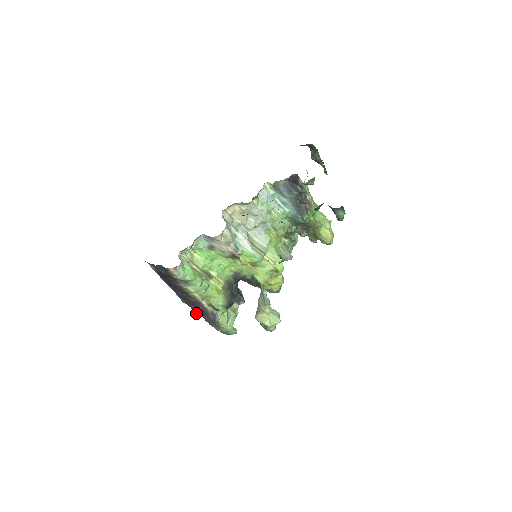
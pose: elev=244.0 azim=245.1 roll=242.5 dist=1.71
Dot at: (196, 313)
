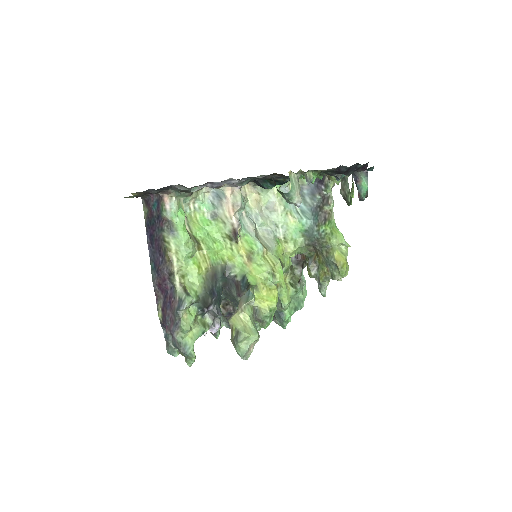
Dot at: (158, 314)
